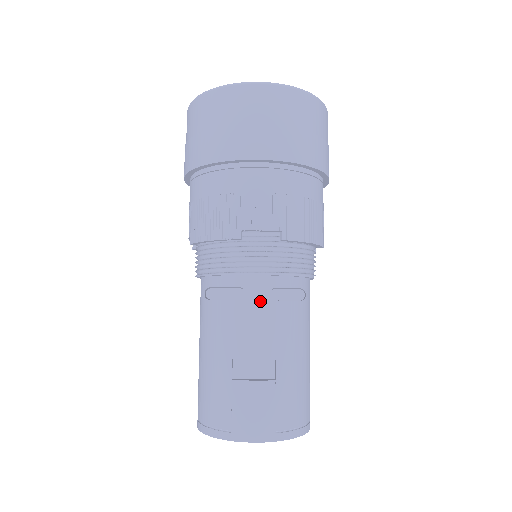
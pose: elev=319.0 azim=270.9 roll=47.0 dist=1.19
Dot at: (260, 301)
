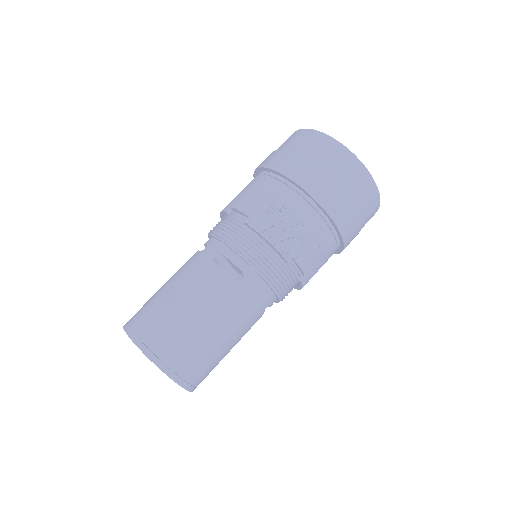
Dot at: (206, 256)
